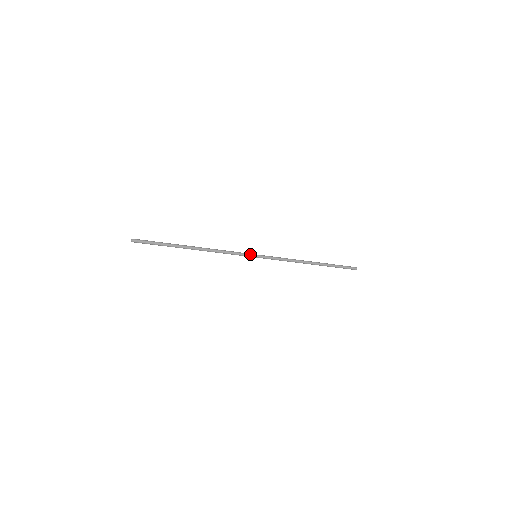
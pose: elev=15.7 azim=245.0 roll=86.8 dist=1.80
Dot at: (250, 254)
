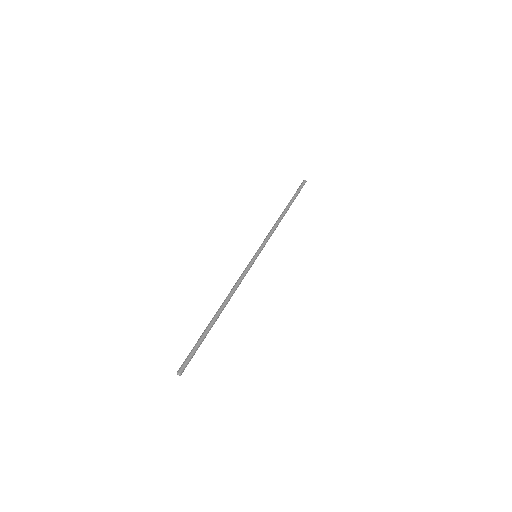
Dot at: occluded
